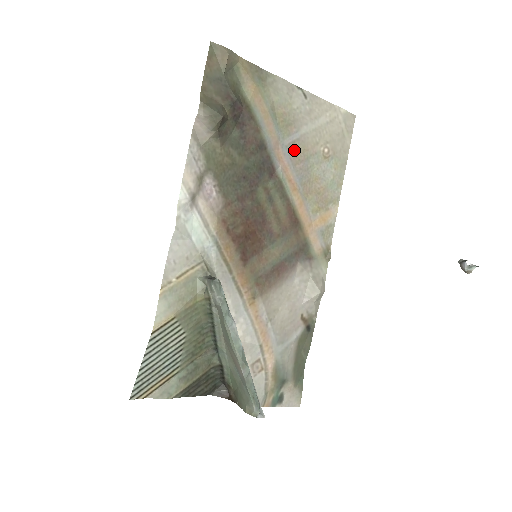
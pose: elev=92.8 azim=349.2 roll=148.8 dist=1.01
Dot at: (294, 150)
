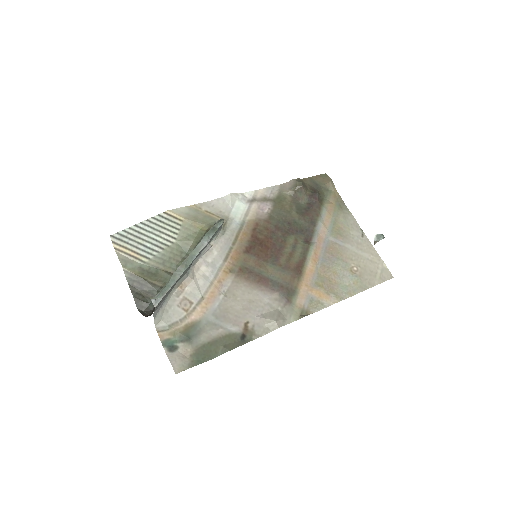
Dot at: (332, 247)
